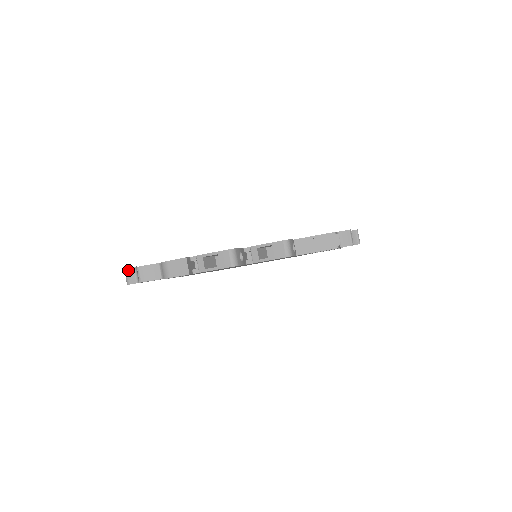
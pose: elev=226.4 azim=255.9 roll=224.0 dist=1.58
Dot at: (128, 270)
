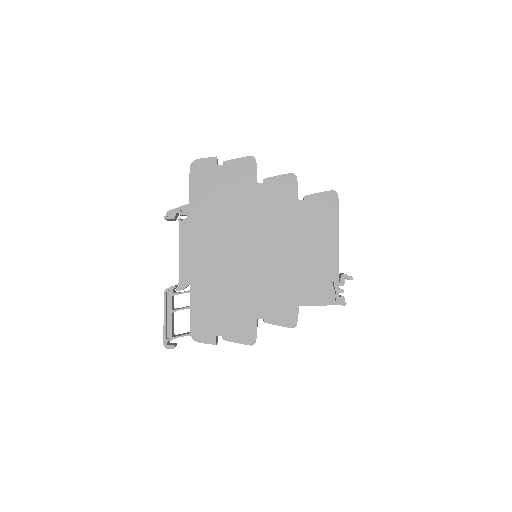
Dot at: occluded
